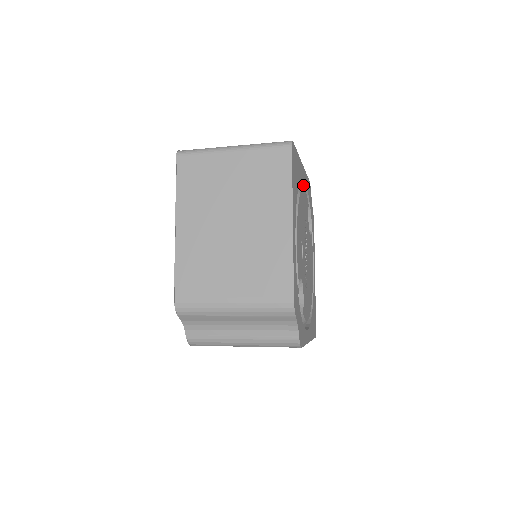
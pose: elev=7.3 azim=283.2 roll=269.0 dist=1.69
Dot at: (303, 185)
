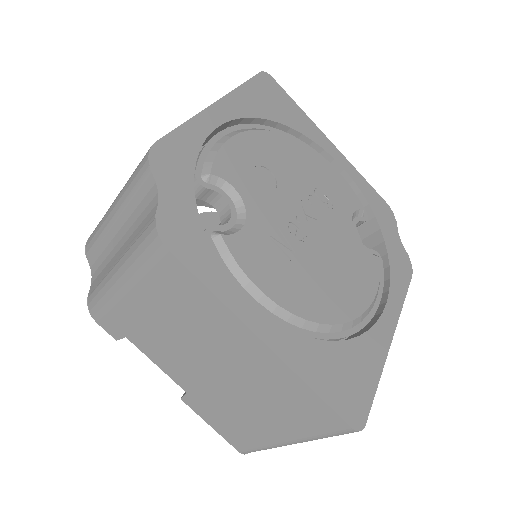
Dot at: (349, 180)
